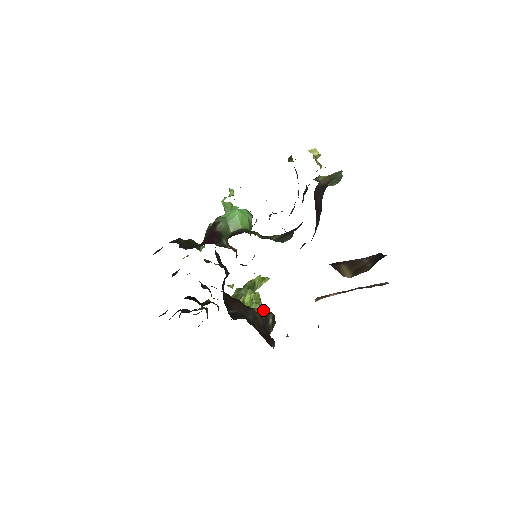
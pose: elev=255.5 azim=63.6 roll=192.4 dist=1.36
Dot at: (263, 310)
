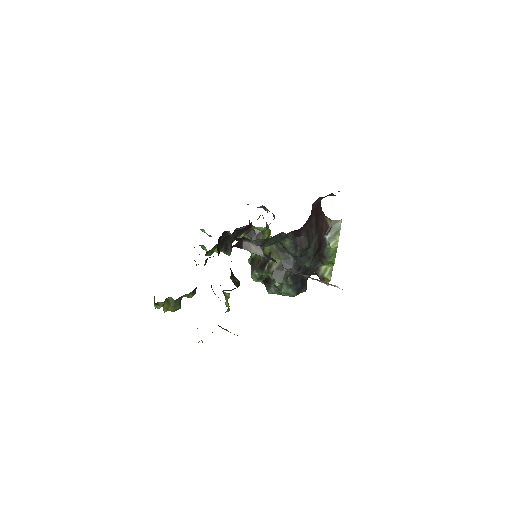
Dot at: (228, 303)
